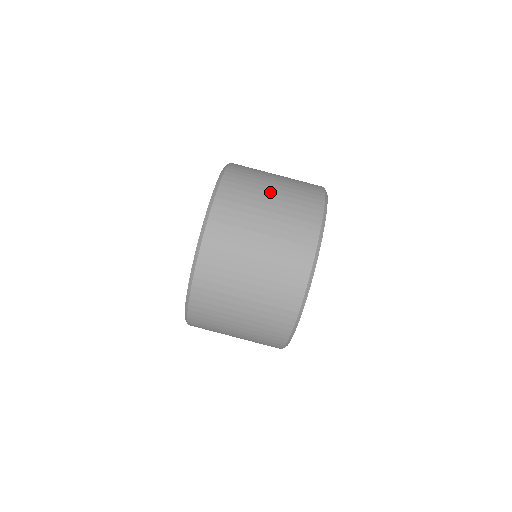
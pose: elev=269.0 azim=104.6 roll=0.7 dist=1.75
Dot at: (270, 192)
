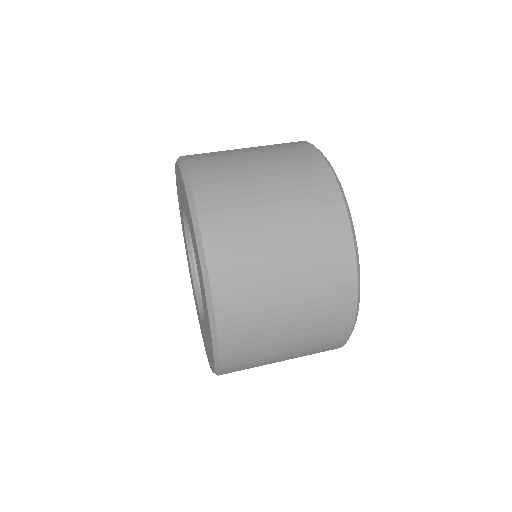
Dot at: occluded
